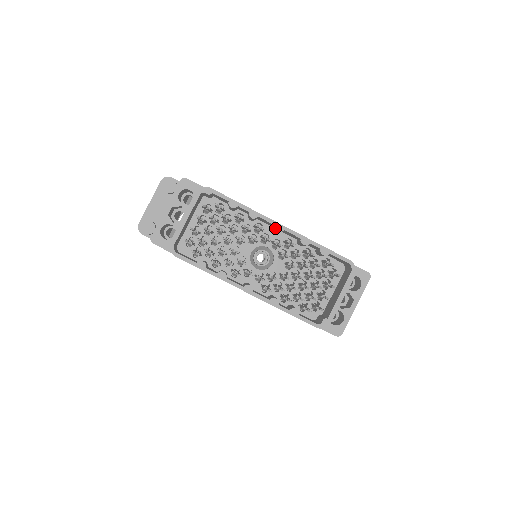
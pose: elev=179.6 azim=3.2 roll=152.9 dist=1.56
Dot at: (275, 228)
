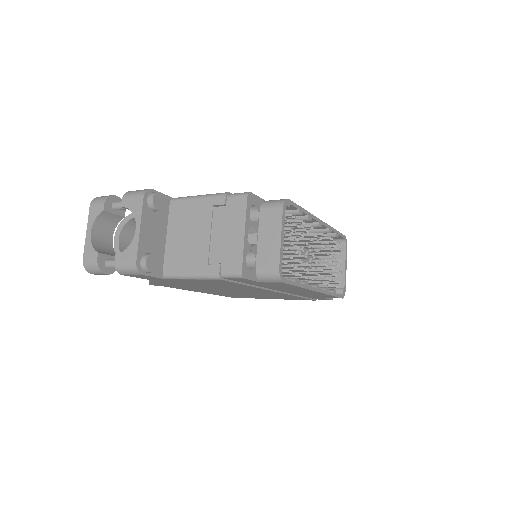
Dot at: (319, 225)
